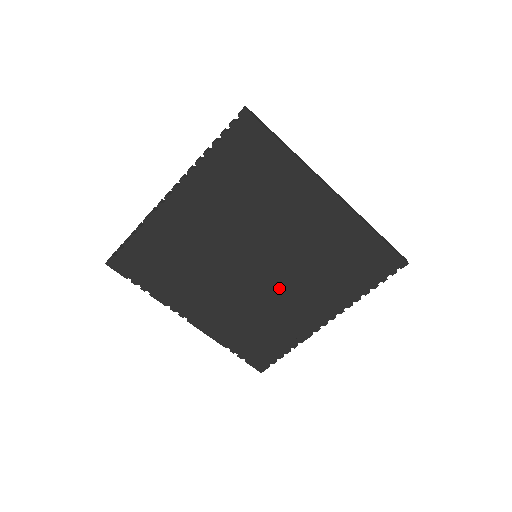
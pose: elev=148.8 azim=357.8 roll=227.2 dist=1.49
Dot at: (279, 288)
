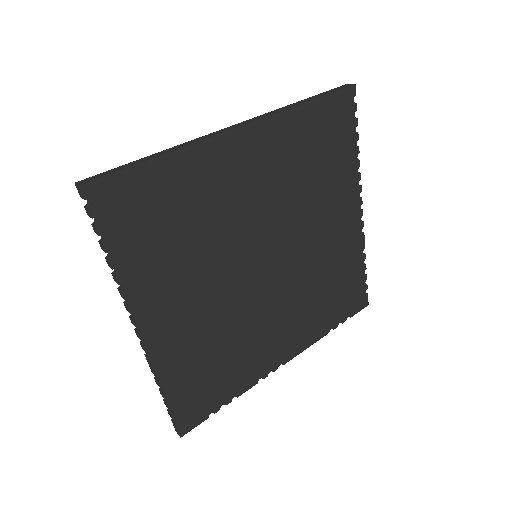
Dot at: (304, 247)
